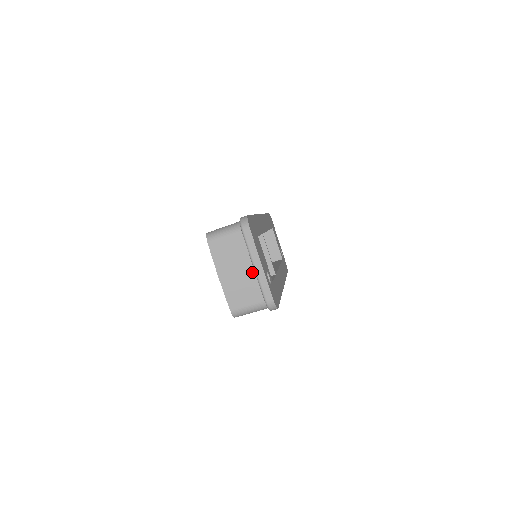
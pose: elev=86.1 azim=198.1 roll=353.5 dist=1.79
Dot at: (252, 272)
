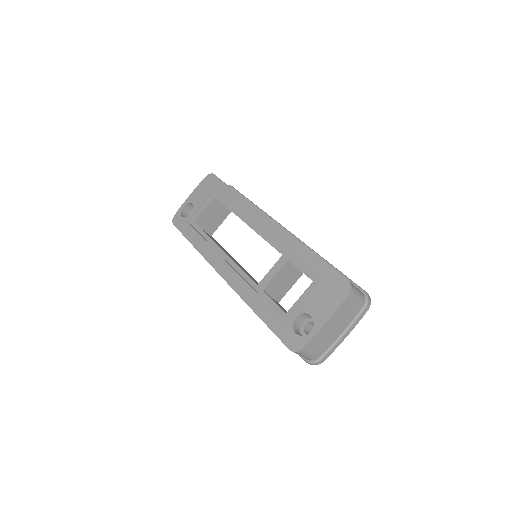
Dot at: (337, 335)
